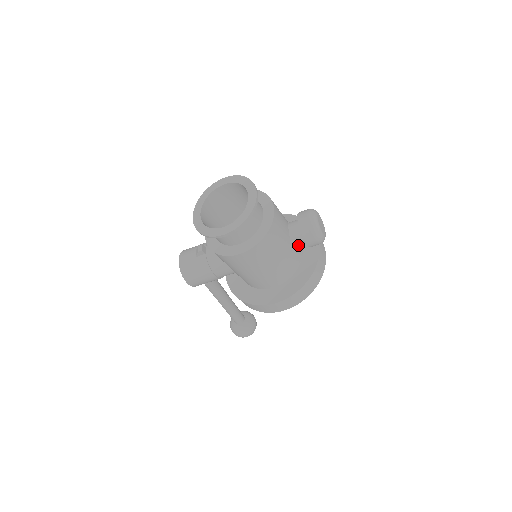
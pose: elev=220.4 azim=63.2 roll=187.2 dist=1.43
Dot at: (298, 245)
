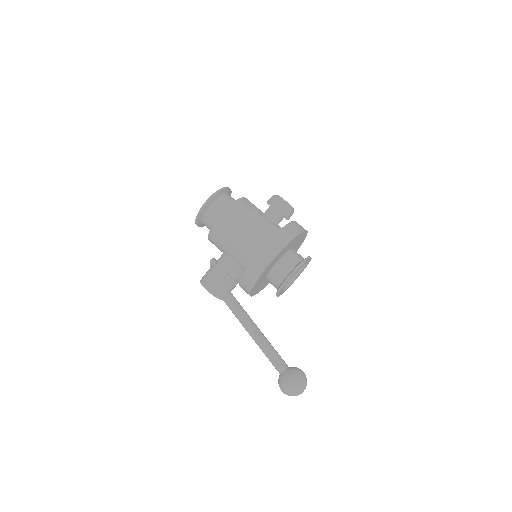
Dot at: (278, 226)
